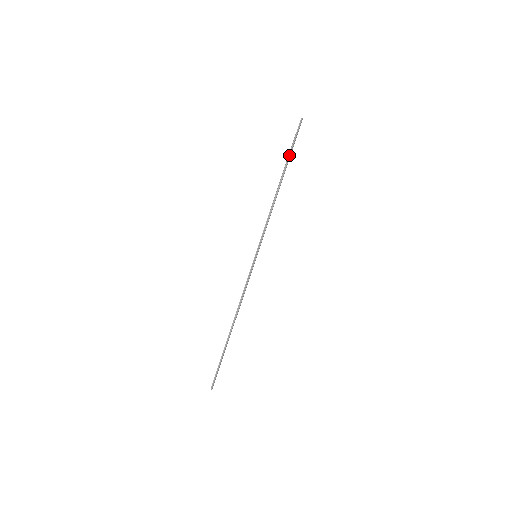
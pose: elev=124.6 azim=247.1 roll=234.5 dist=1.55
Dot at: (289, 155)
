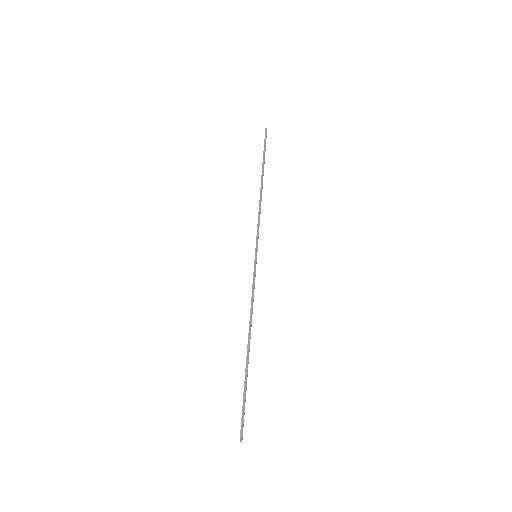
Dot at: (263, 158)
